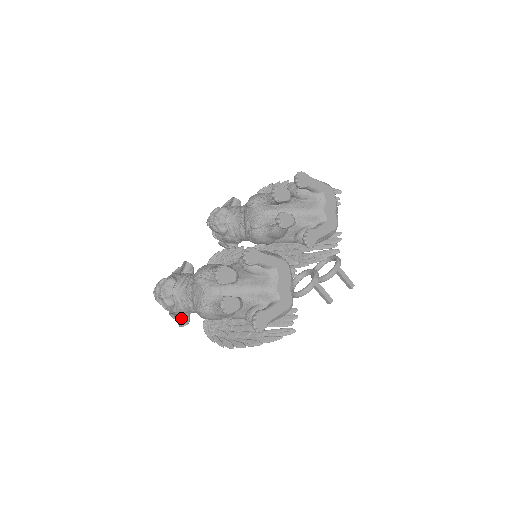
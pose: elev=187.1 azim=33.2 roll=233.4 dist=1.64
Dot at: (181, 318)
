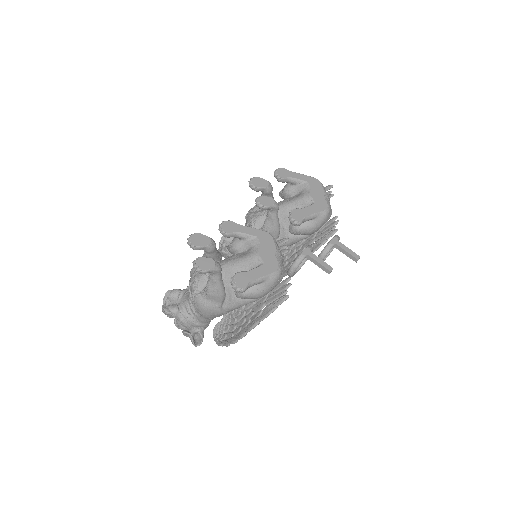
Dot at: (197, 339)
